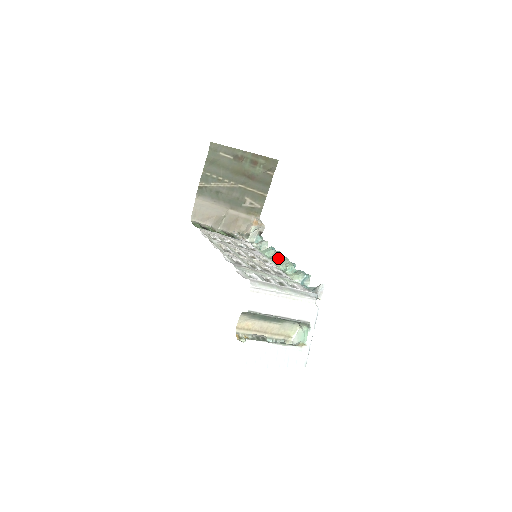
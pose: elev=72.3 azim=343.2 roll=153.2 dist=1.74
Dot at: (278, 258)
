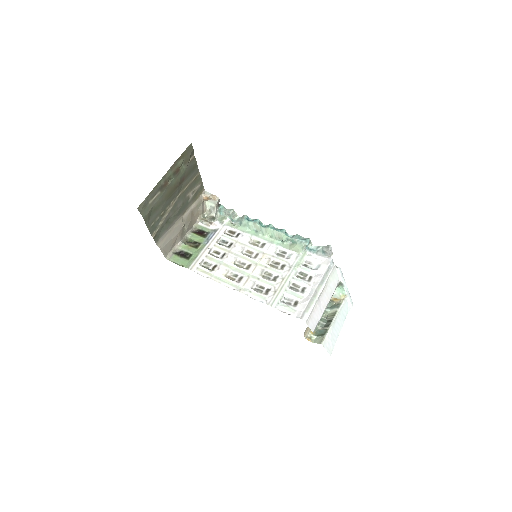
Dot at: (265, 232)
